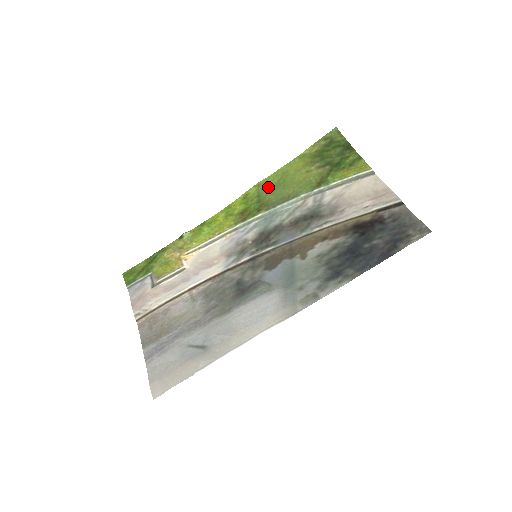
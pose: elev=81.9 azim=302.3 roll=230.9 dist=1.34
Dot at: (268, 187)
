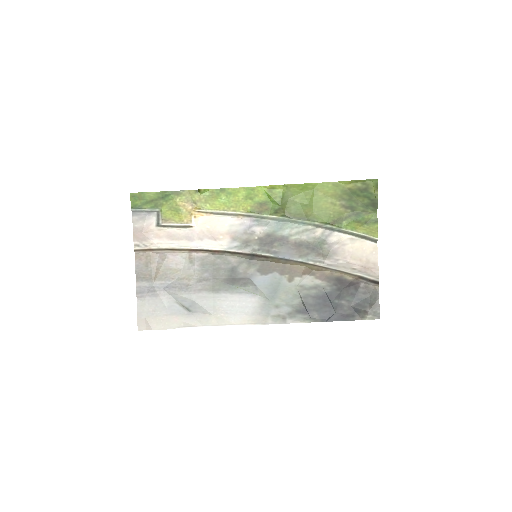
Dot at: (294, 194)
